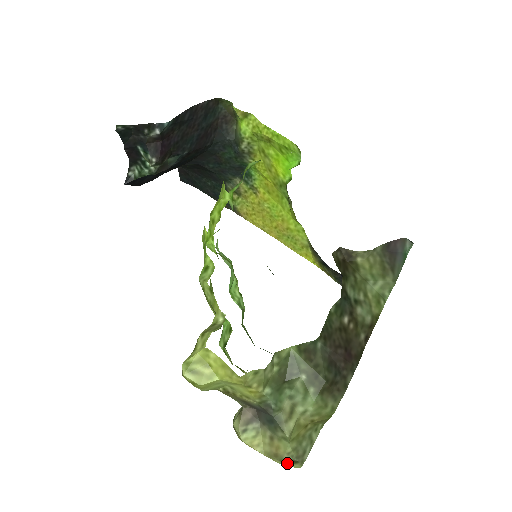
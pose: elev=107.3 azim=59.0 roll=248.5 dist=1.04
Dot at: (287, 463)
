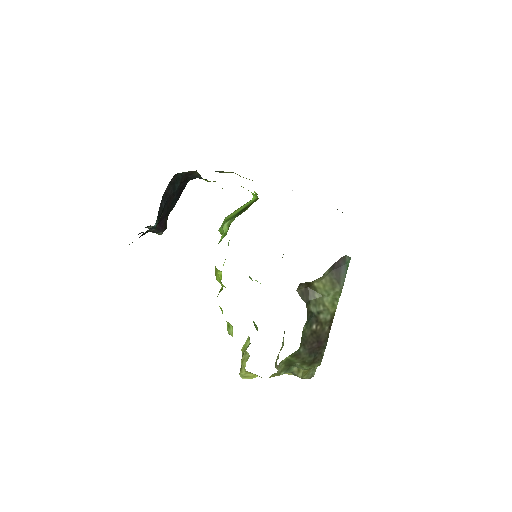
Dot at: occluded
